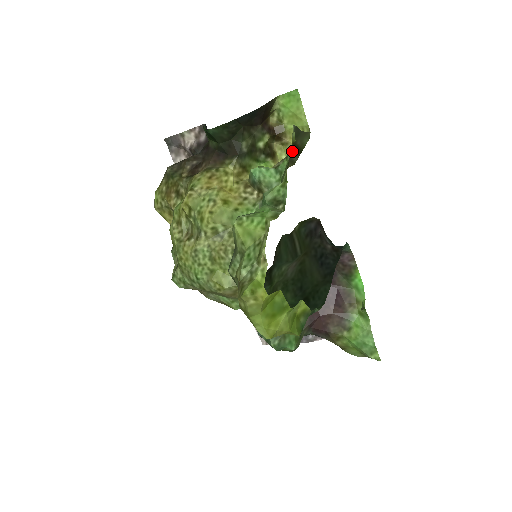
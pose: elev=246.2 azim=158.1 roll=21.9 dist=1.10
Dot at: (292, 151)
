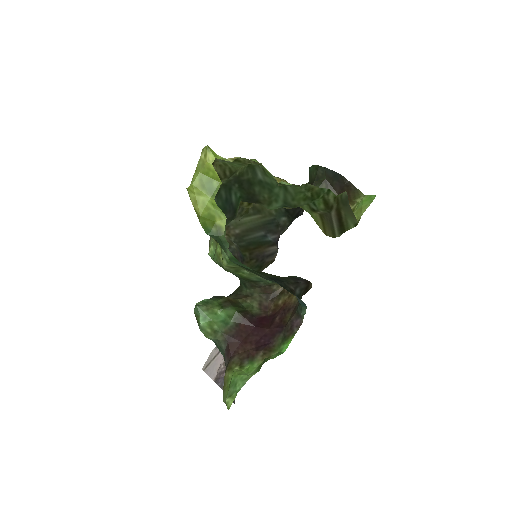
Dot at: (335, 215)
